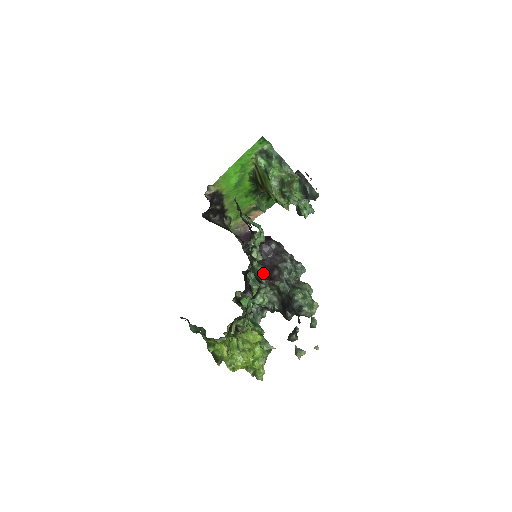
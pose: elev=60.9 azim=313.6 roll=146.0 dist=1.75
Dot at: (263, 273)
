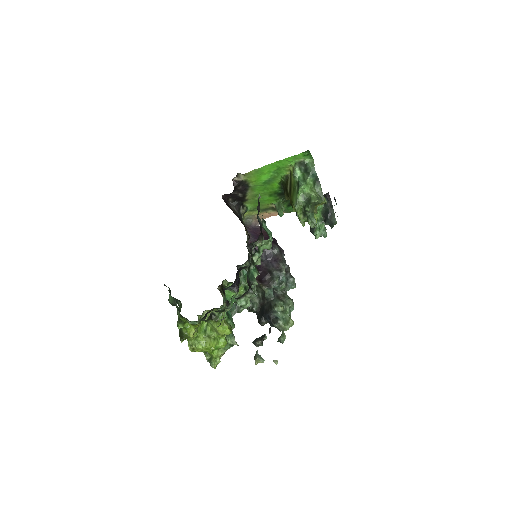
Dot at: occluded
